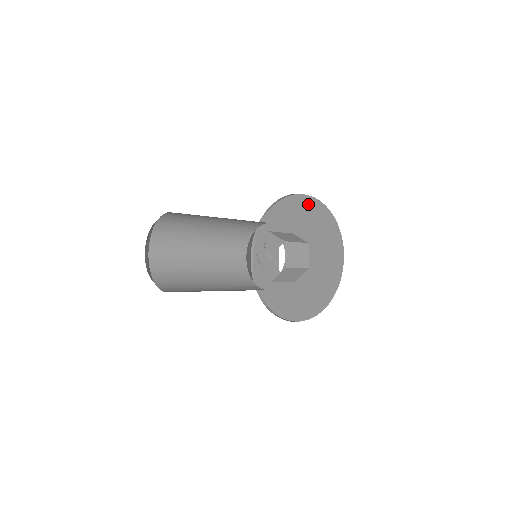
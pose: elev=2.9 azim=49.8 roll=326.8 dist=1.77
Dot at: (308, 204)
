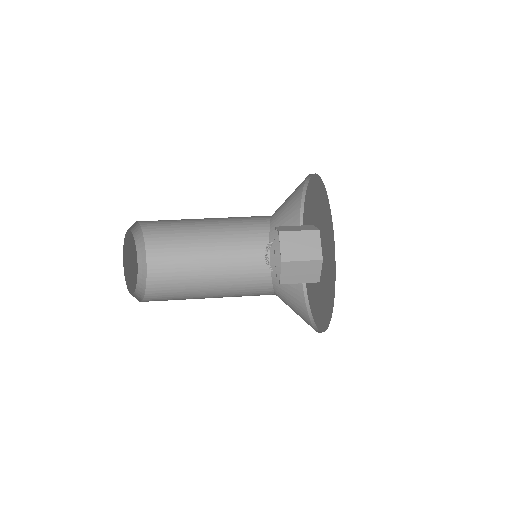
Dot at: (329, 222)
